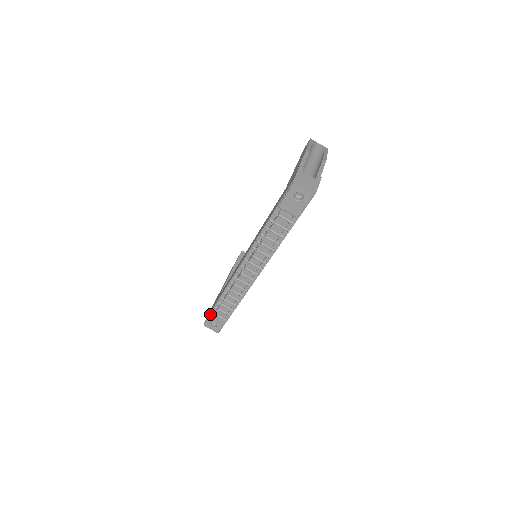
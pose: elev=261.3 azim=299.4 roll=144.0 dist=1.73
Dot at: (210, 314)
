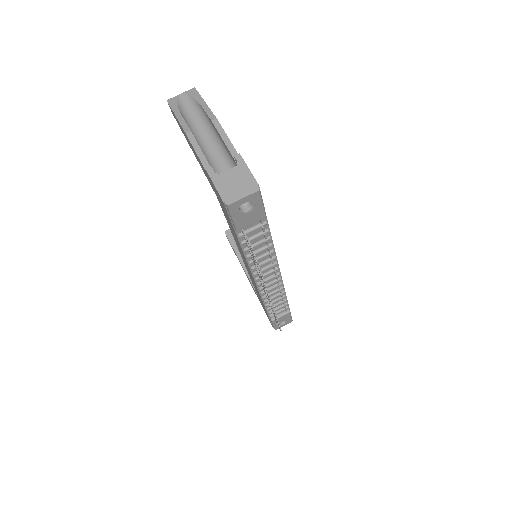
Dot at: (272, 323)
